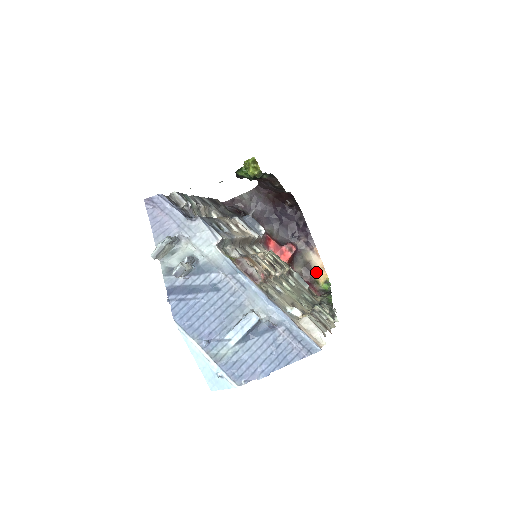
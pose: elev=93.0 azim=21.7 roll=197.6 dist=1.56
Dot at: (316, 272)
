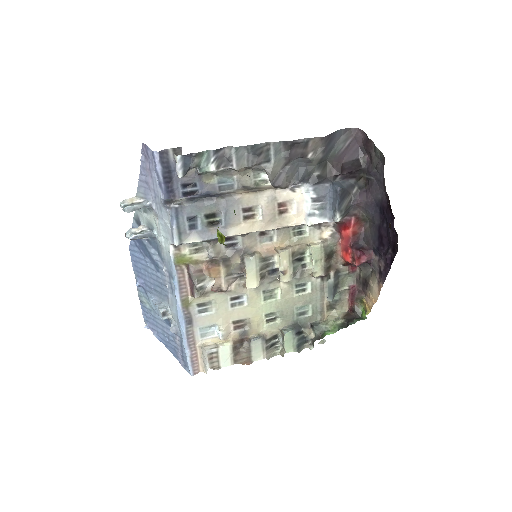
Dot at: (368, 295)
